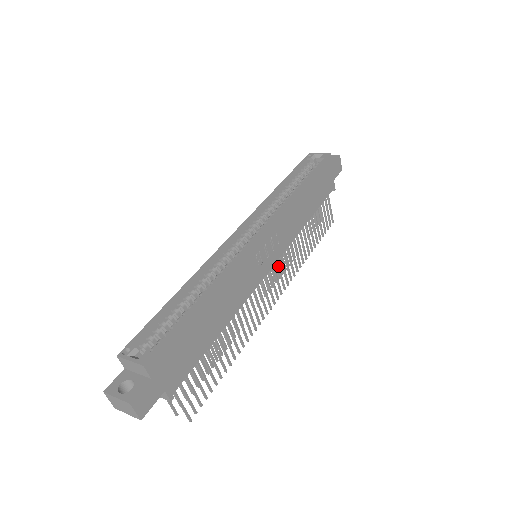
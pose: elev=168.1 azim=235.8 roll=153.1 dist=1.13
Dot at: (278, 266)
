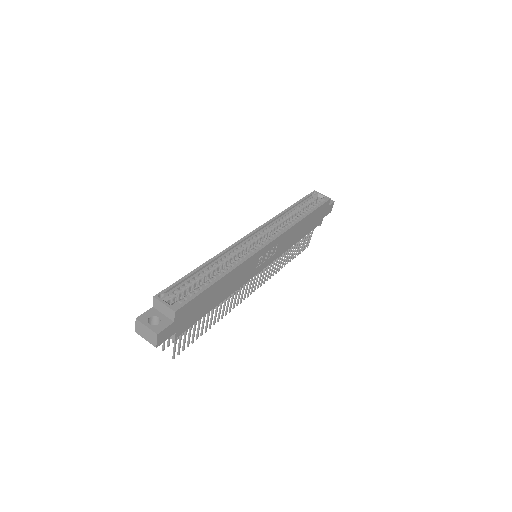
Dot at: (265, 268)
